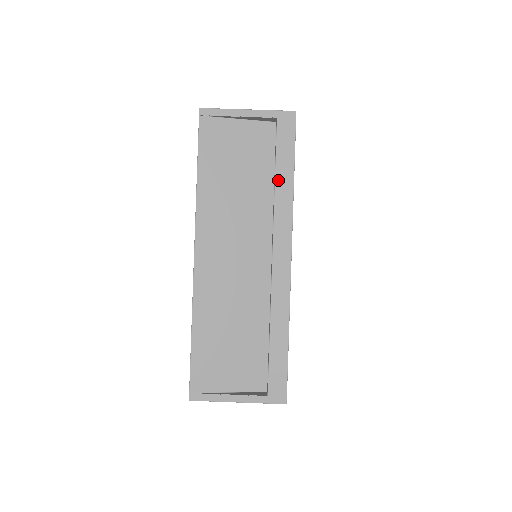
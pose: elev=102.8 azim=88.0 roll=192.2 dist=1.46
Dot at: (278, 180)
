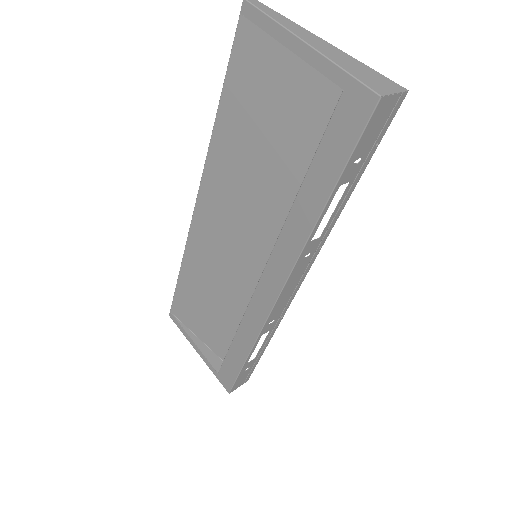
Dot at: (302, 195)
